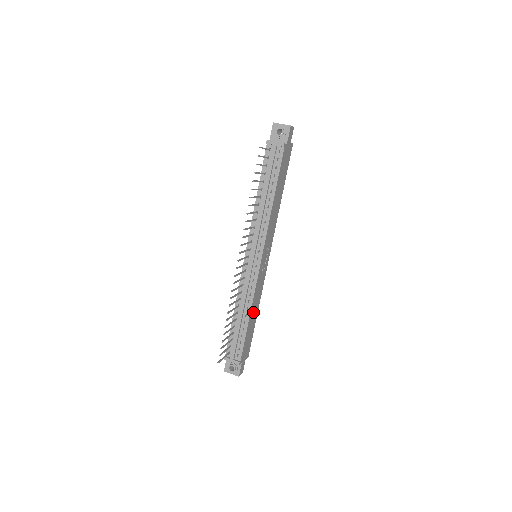
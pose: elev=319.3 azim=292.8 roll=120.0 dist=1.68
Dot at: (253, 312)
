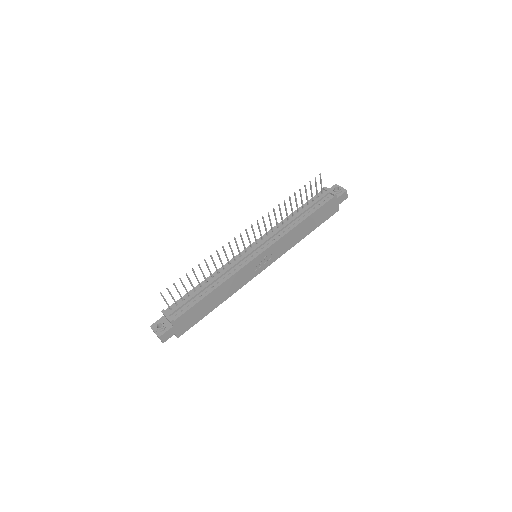
Dot at: (218, 294)
